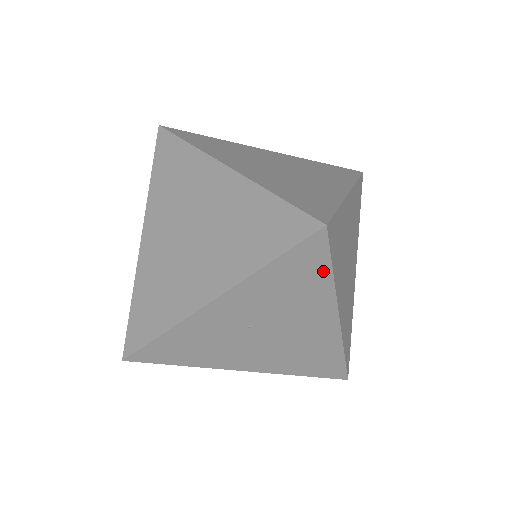
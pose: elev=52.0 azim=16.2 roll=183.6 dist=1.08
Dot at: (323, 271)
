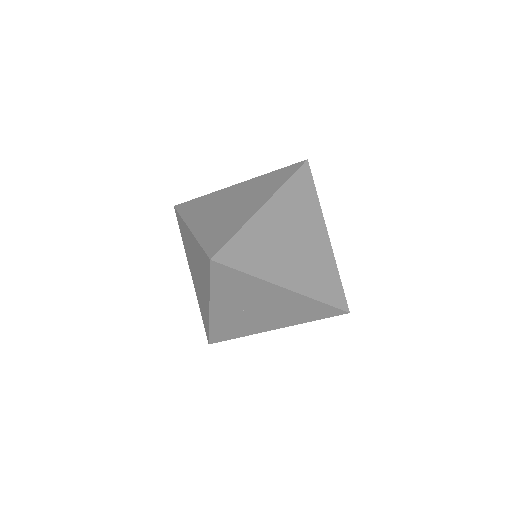
Dot at: (240, 275)
